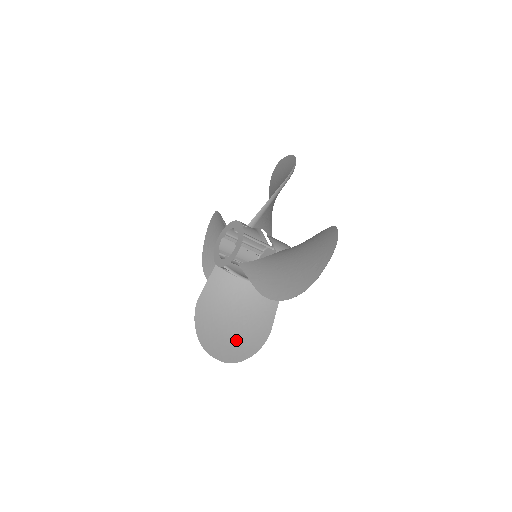
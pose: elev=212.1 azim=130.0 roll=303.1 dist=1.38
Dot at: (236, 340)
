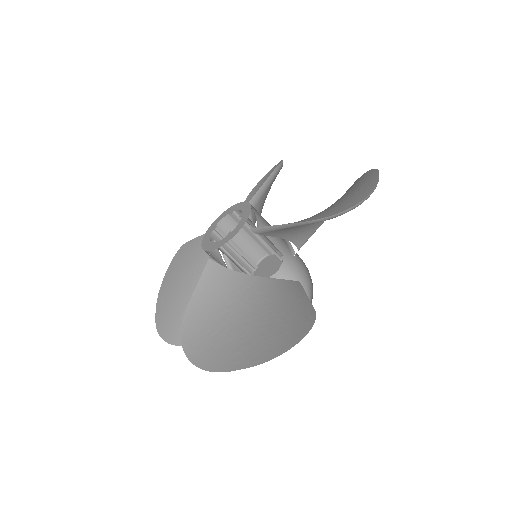
Dot at: (267, 334)
